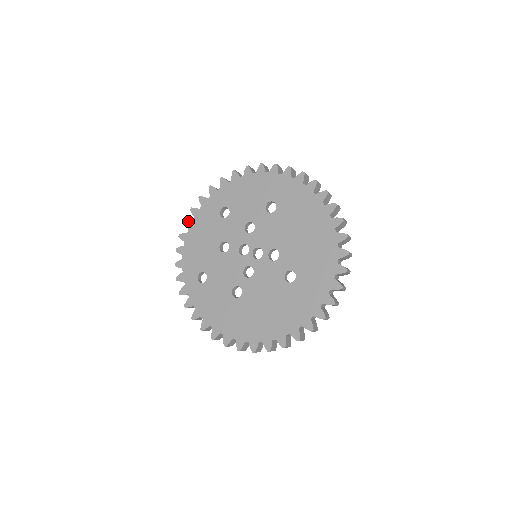
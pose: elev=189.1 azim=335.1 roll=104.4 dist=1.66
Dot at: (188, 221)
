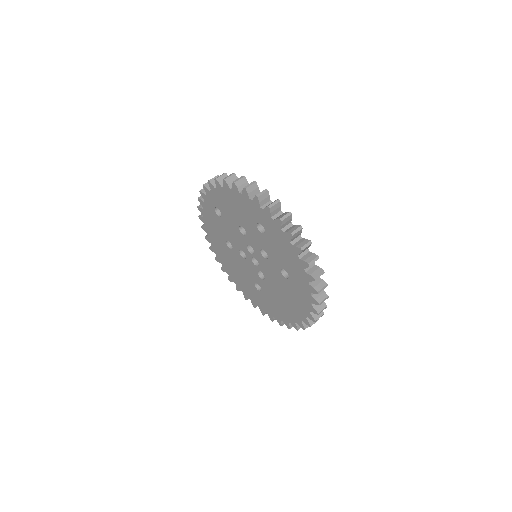
Dot at: (236, 188)
